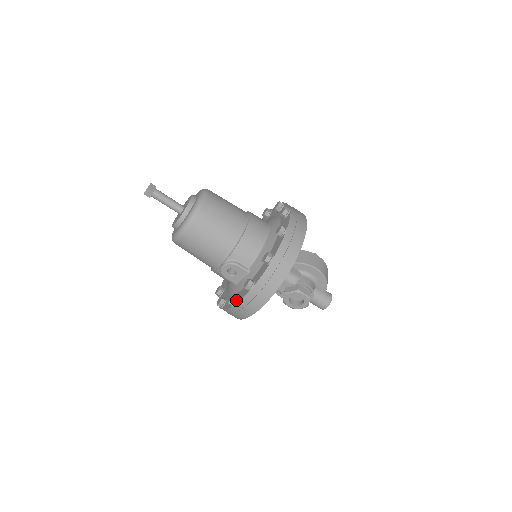
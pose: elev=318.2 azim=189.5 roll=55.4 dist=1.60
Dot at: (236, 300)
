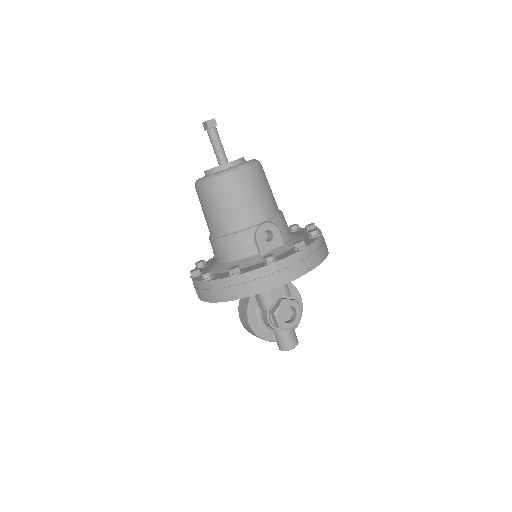
Dot at: (278, 258)
